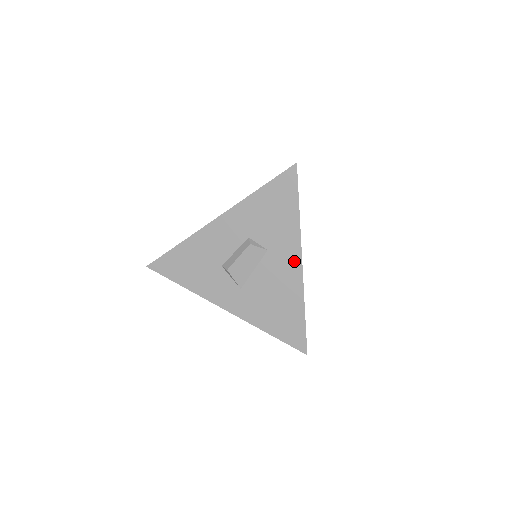
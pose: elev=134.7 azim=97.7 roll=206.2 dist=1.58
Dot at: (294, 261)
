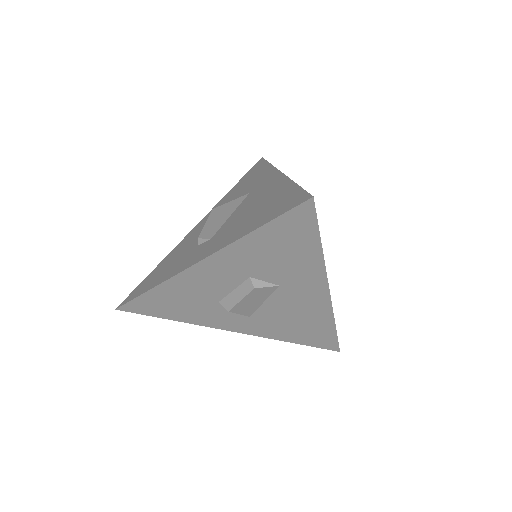
Dot at: (318, 292)
